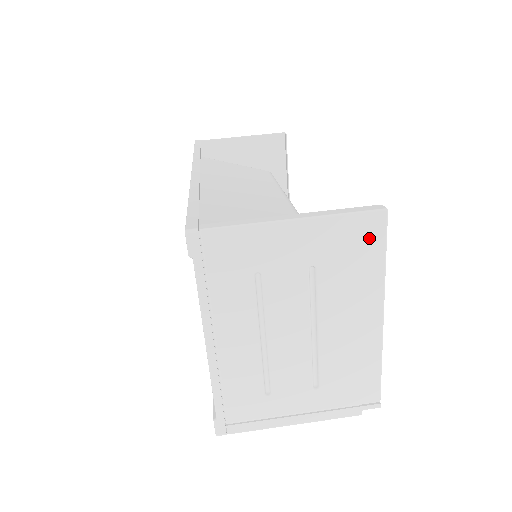
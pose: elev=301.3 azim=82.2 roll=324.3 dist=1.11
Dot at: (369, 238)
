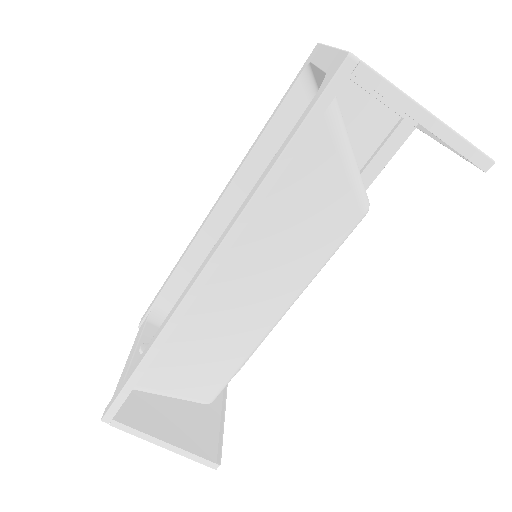
Dot at: (207, 451)
